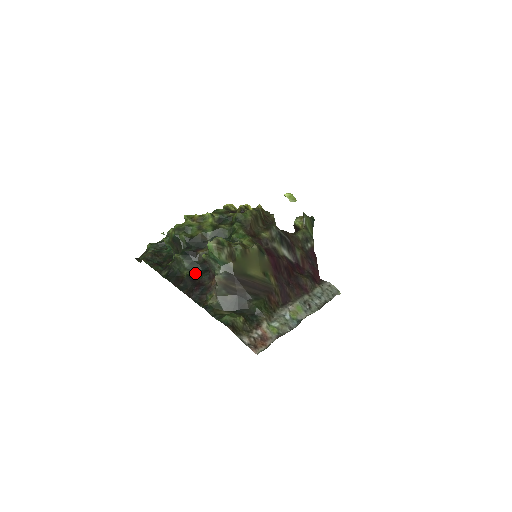
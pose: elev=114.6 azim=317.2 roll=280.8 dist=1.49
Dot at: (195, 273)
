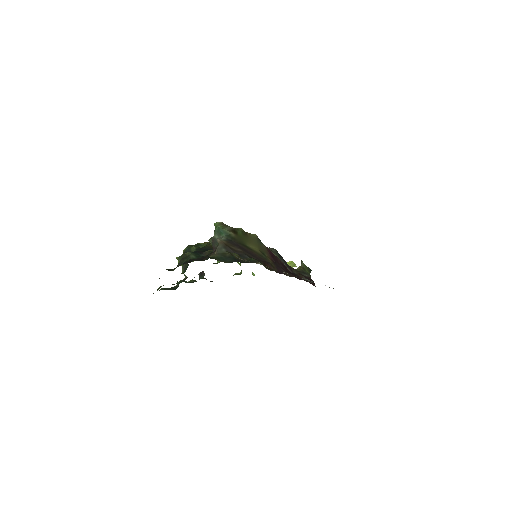
Dot at: occluded
